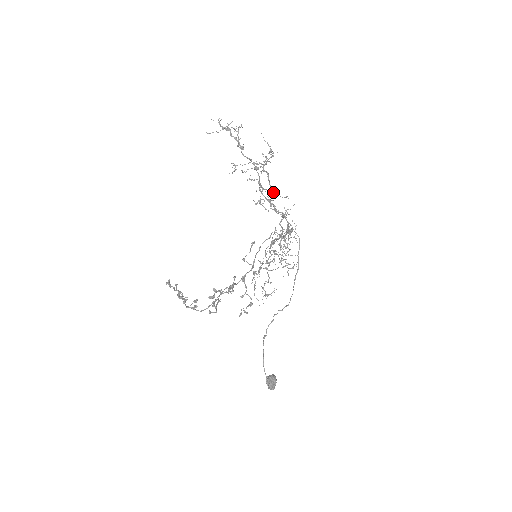
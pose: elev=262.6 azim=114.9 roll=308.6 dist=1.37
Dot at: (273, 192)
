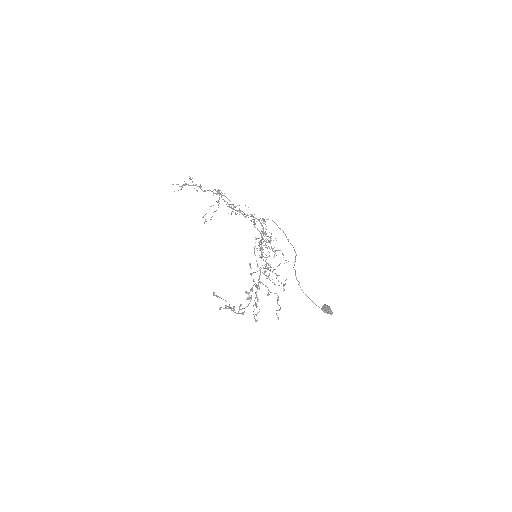
Dot at: occluded
